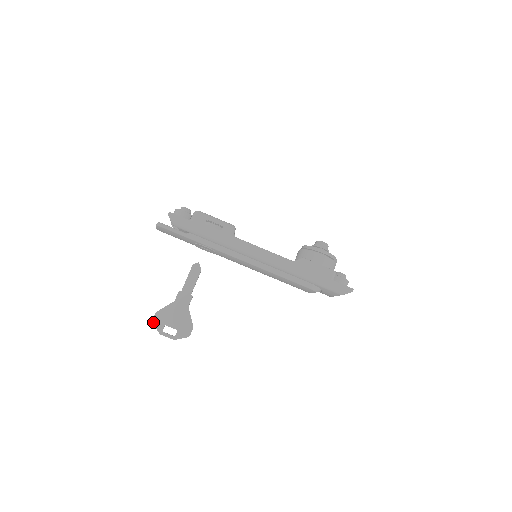
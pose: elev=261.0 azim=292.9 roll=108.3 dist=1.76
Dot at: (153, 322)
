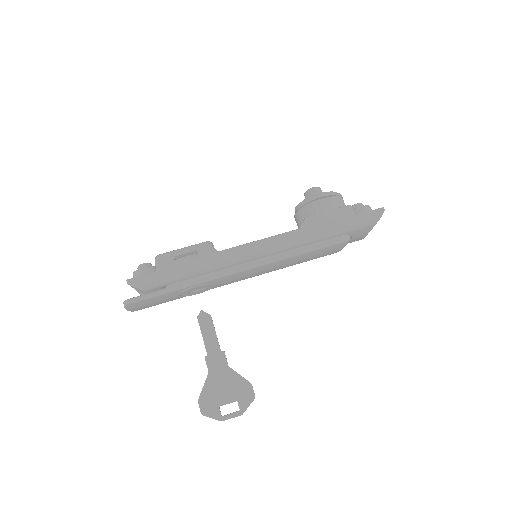
Dot at: (203, 414)
